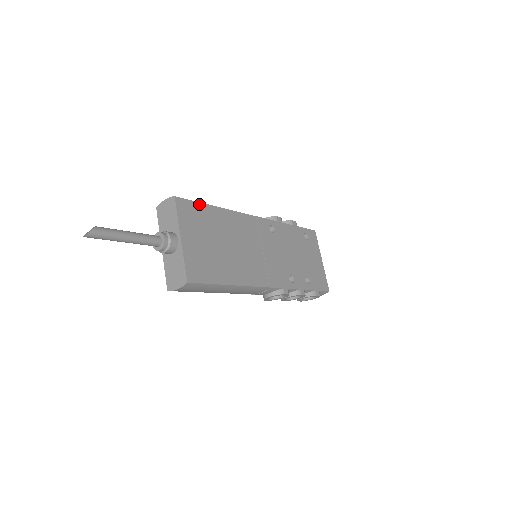
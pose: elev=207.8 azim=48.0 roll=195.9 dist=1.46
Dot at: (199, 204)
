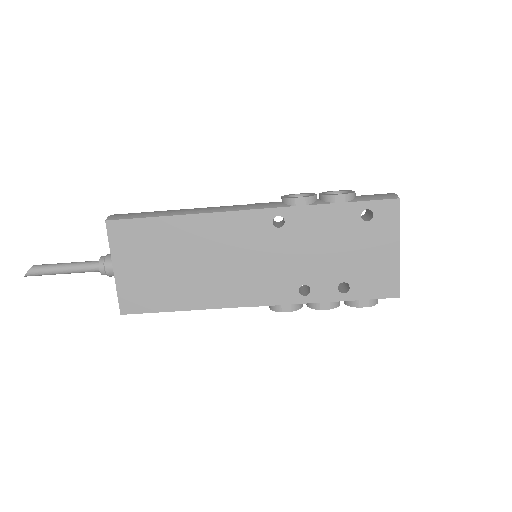
Dot at: (141, 220)
